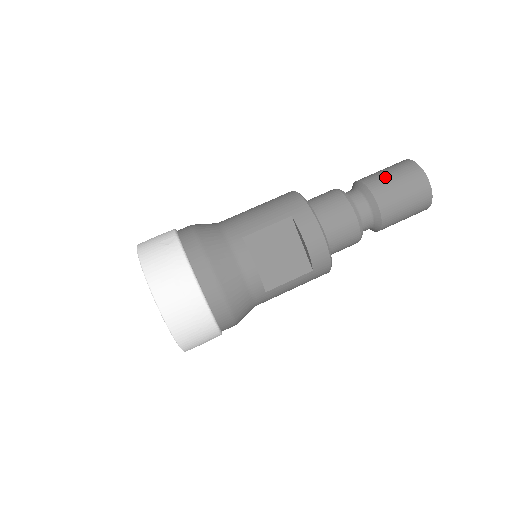
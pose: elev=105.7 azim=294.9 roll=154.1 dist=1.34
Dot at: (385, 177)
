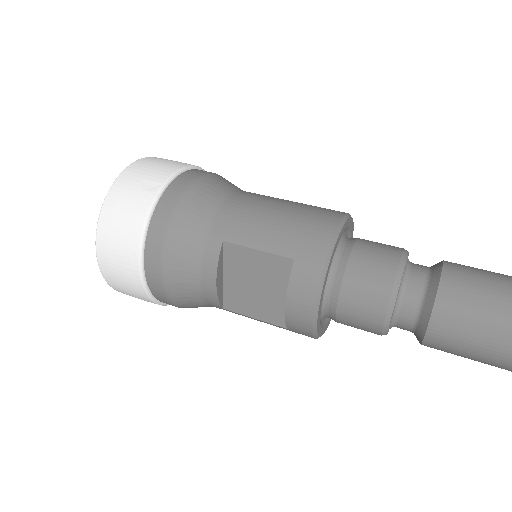
Dot at: (477, 296)
